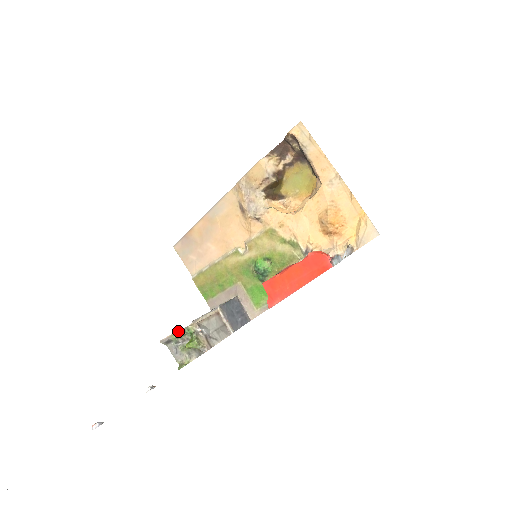
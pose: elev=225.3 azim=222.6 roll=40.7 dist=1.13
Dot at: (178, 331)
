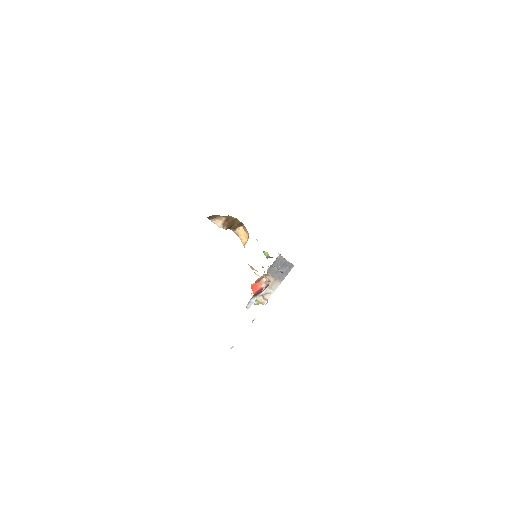
Dot at: occluded
